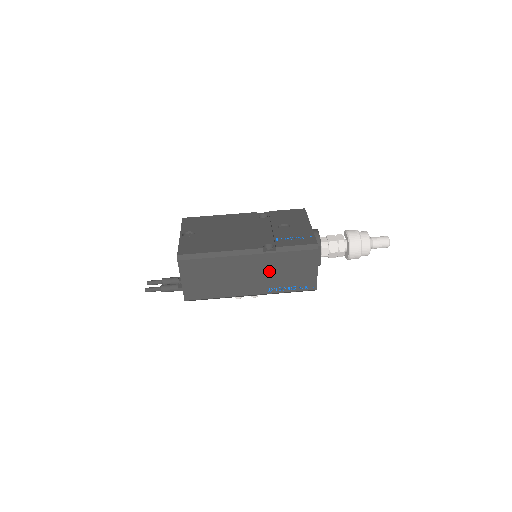
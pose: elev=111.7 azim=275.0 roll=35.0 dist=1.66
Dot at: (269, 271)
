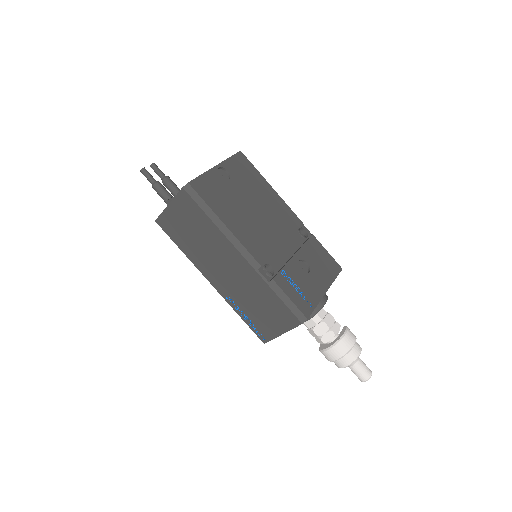
Dot at: (245, 287)
